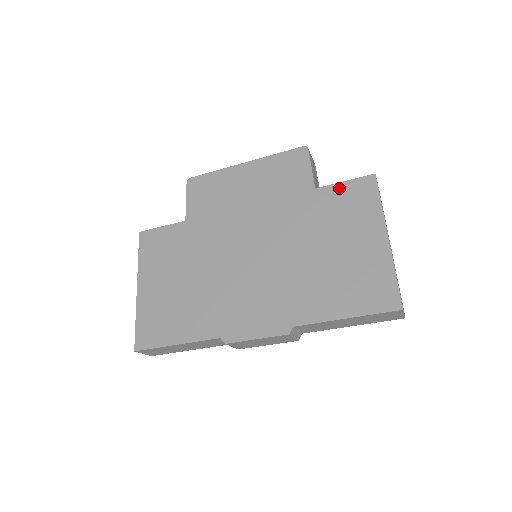
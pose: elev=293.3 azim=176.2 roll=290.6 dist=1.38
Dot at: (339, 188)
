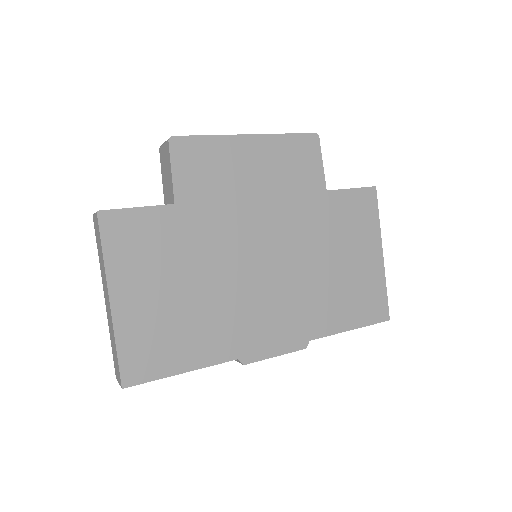
Dot at: (348, 195)
